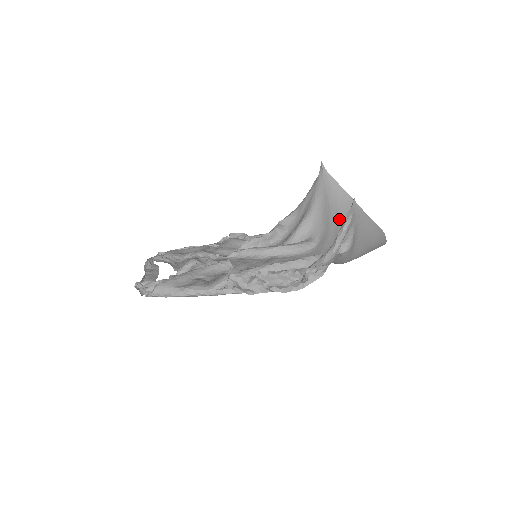
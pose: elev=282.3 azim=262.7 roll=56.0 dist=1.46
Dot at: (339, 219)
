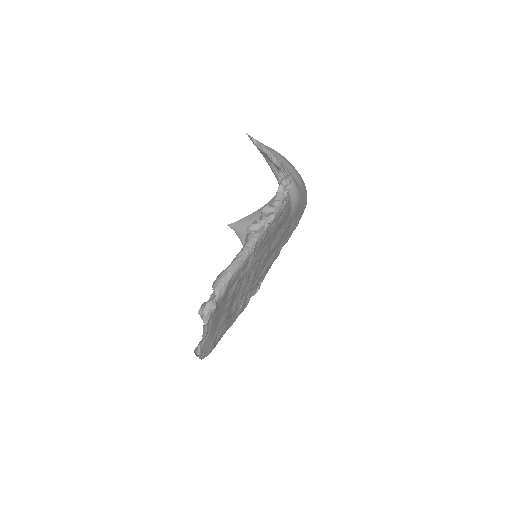
Dot at: occluded
